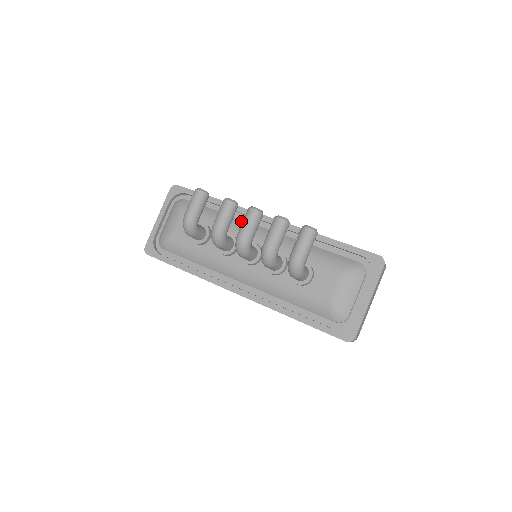
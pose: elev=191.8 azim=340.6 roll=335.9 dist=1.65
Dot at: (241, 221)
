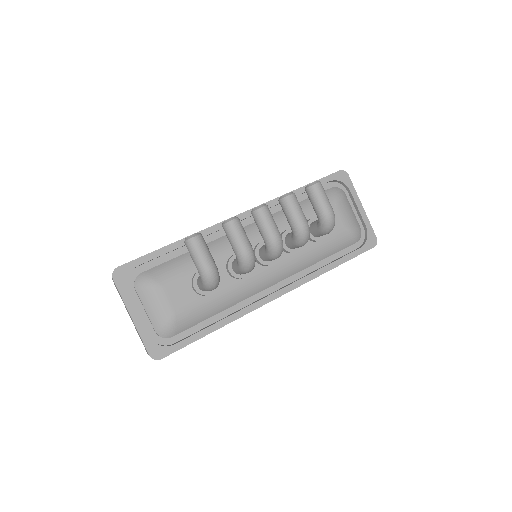
Dot at: (222, 239)
